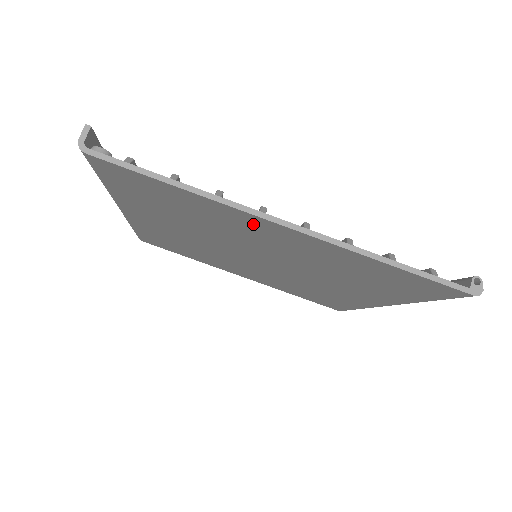
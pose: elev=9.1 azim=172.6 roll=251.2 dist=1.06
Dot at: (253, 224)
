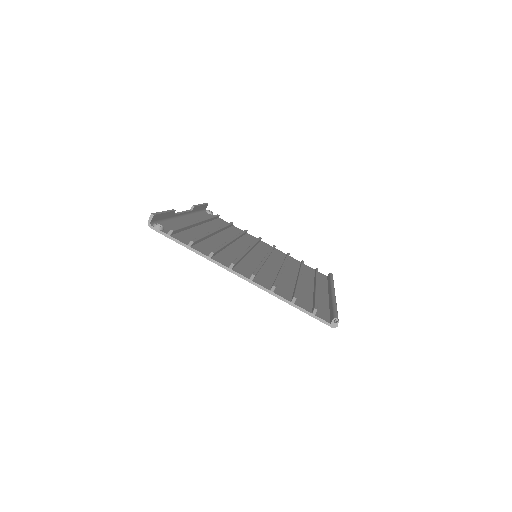
Dot at: occluded
